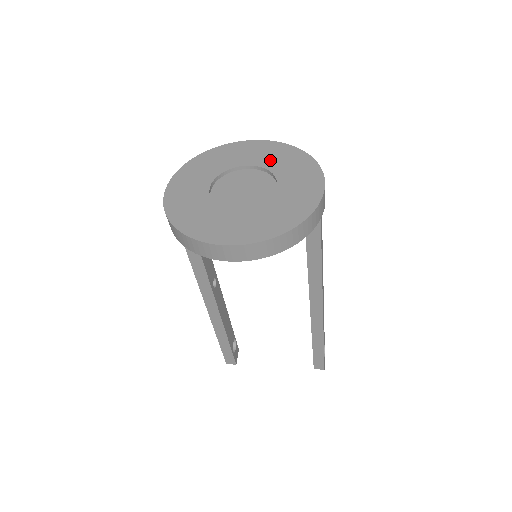
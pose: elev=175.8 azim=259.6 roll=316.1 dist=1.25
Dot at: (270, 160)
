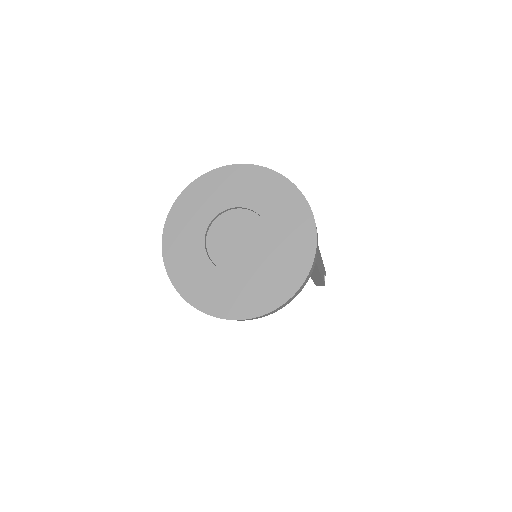
Dot at: (260, 199)
